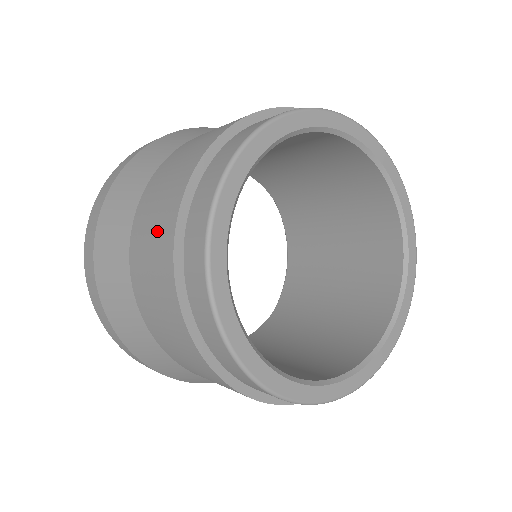
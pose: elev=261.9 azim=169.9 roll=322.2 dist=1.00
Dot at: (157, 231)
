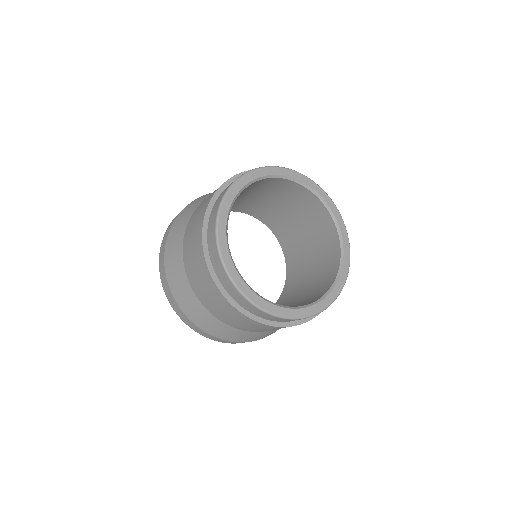
Dot at: (216, 301)
